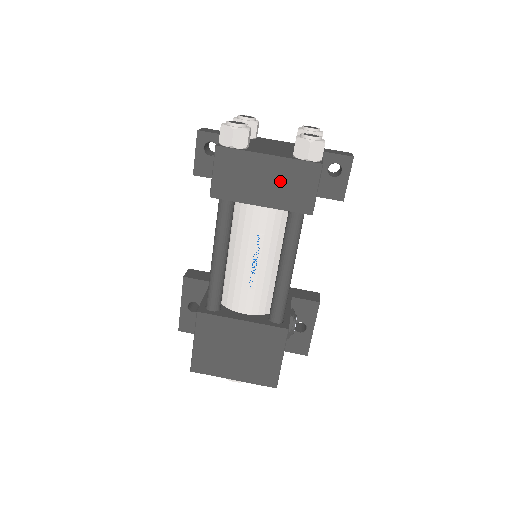
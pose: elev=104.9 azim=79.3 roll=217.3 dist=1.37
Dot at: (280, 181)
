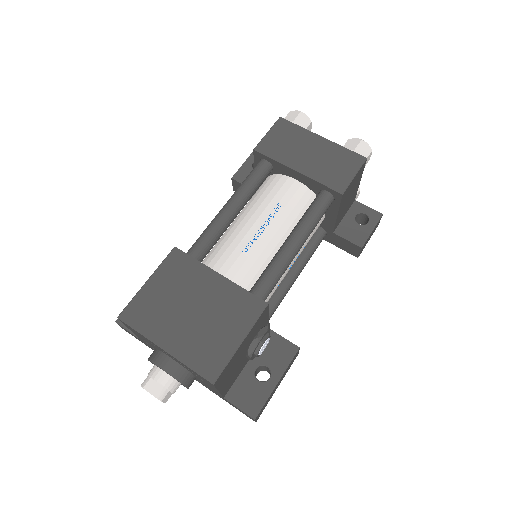
Dot at: (323, 158)
